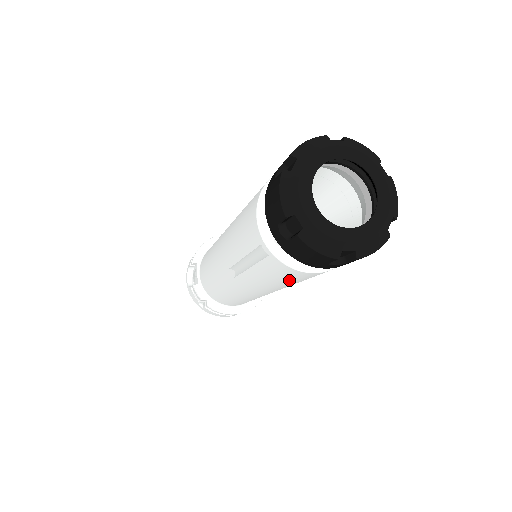
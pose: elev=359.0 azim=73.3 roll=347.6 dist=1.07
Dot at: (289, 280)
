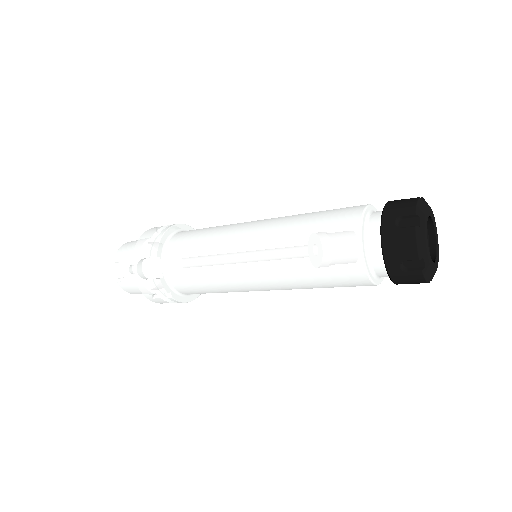
Dot at: occluded
